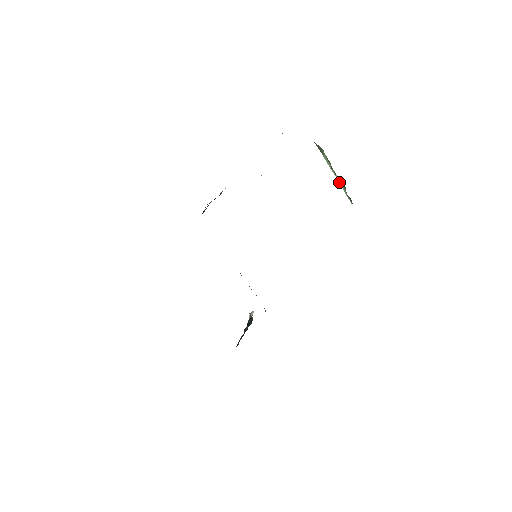
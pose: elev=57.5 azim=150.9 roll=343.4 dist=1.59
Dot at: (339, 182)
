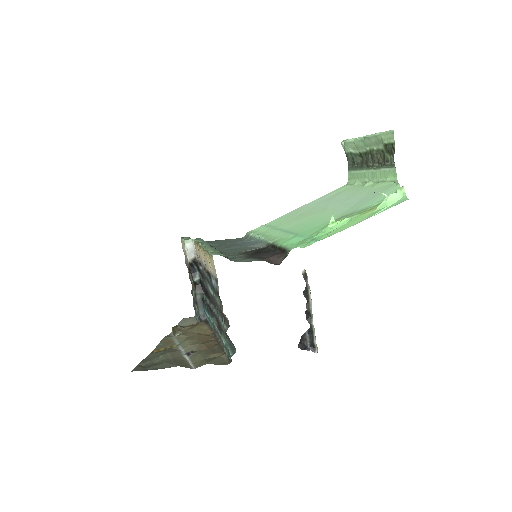
Dot at: (358, 144)
